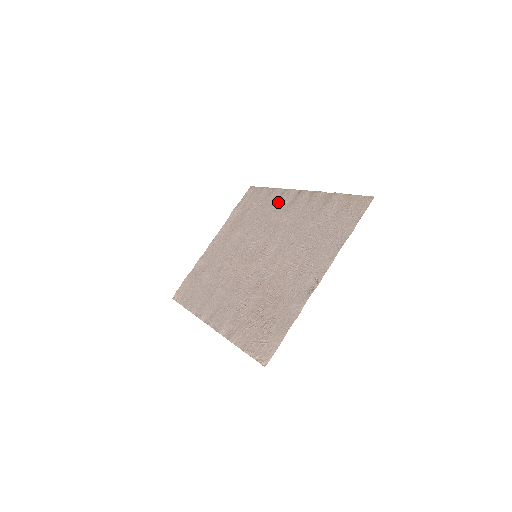
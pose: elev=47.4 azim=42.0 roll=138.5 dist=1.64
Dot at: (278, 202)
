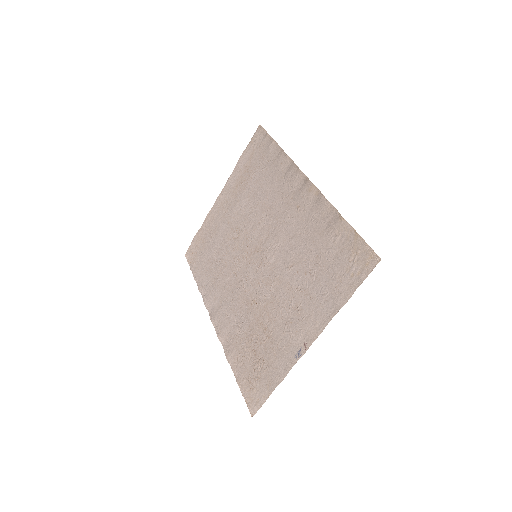
Dot at: (283, 181)
